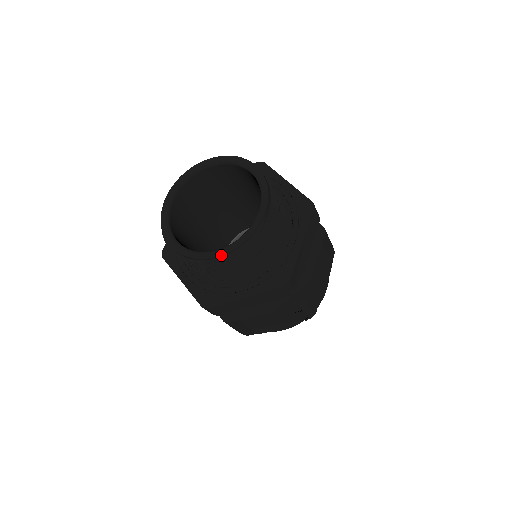
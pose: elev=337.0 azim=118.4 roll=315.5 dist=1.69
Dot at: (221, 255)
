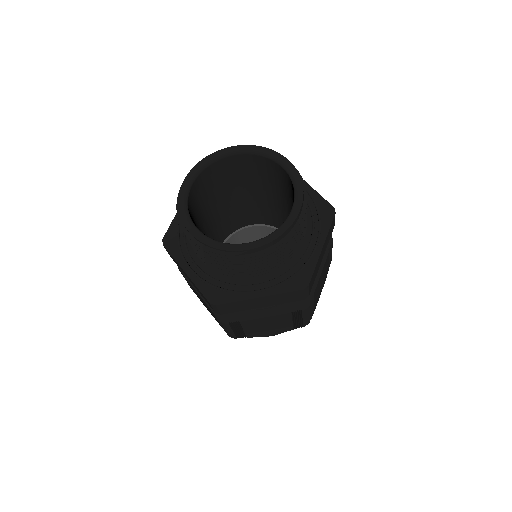
Dot at: (190, 233)
